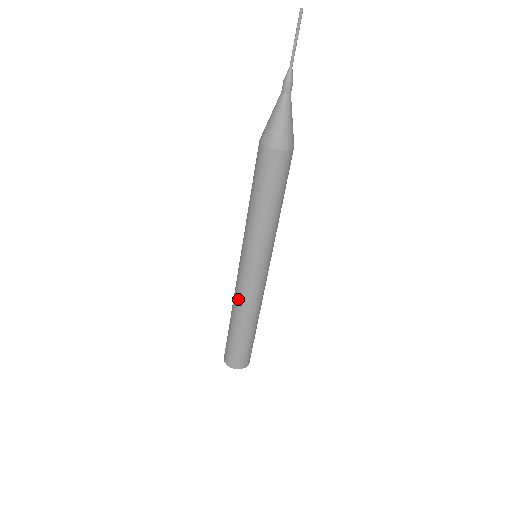
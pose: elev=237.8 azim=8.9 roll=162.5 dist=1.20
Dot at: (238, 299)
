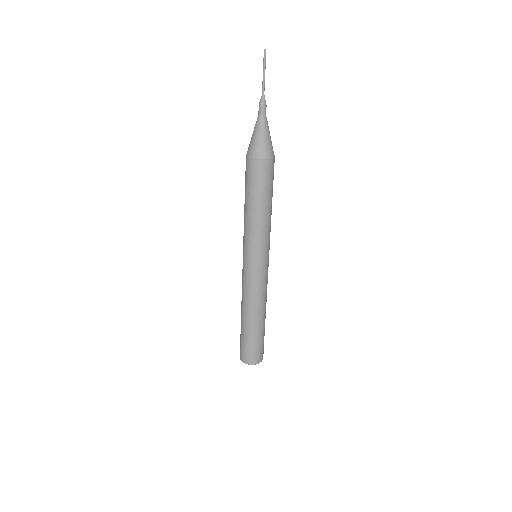
Dot at: (242, 293)
